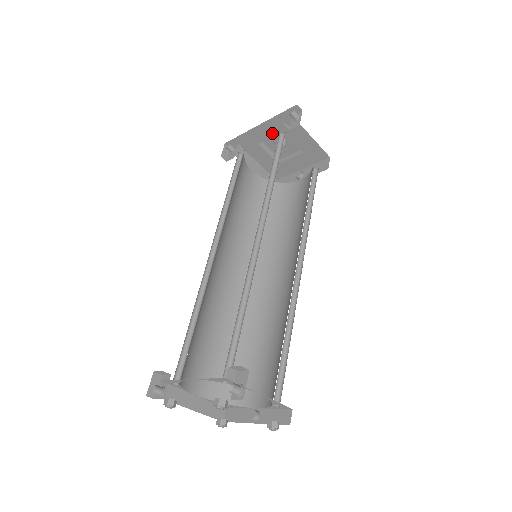
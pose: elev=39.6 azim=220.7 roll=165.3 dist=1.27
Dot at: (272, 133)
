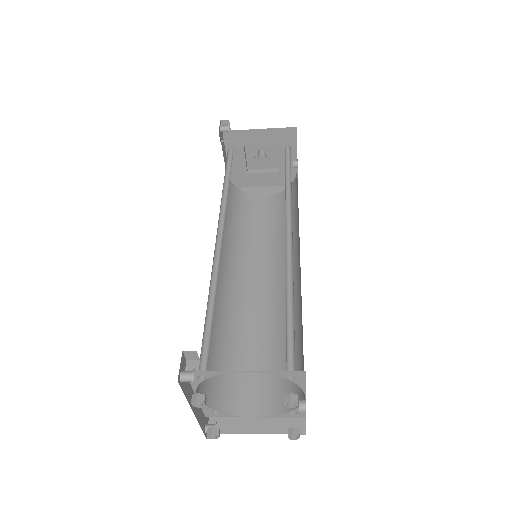
Dot at: (241, 156)
